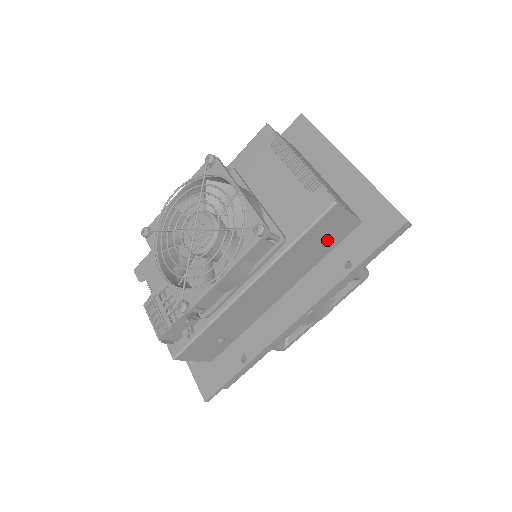
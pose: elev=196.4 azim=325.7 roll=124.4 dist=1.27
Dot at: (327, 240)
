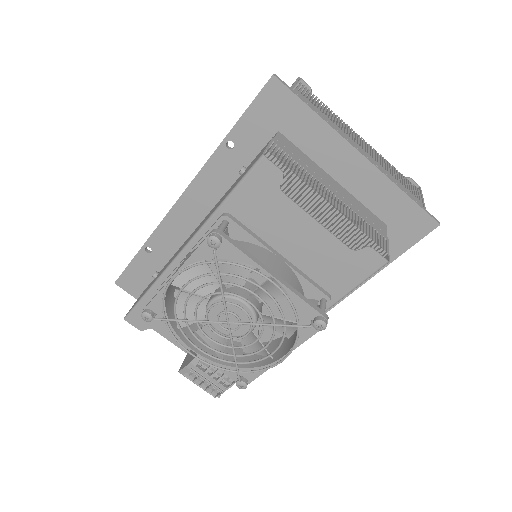
Dot at: occluded
